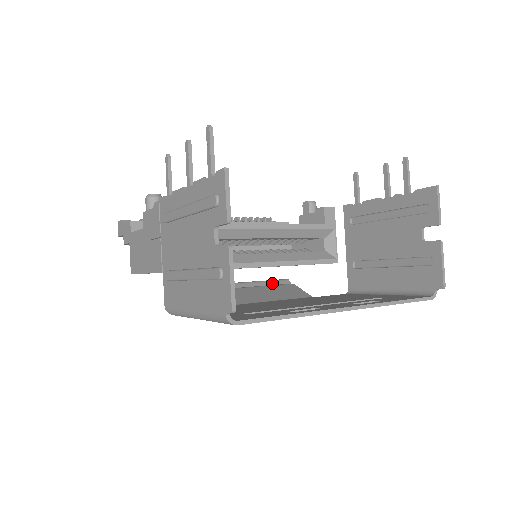
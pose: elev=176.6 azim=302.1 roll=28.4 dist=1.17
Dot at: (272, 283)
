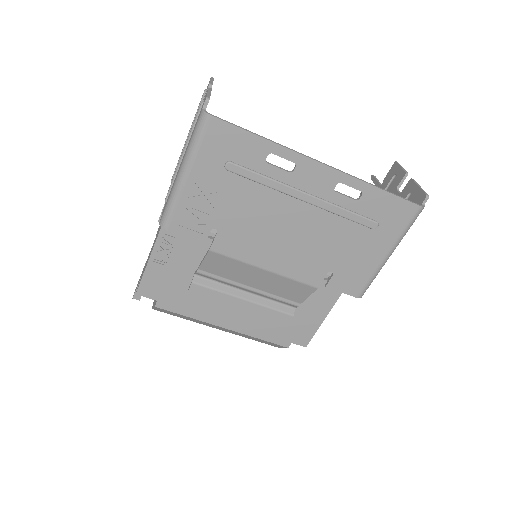
Dot at: (277, 297)
